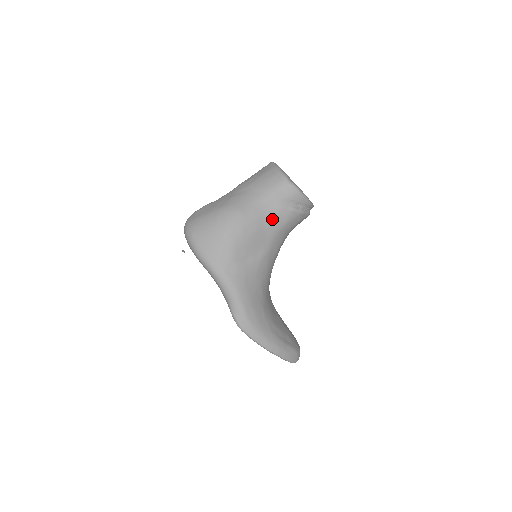
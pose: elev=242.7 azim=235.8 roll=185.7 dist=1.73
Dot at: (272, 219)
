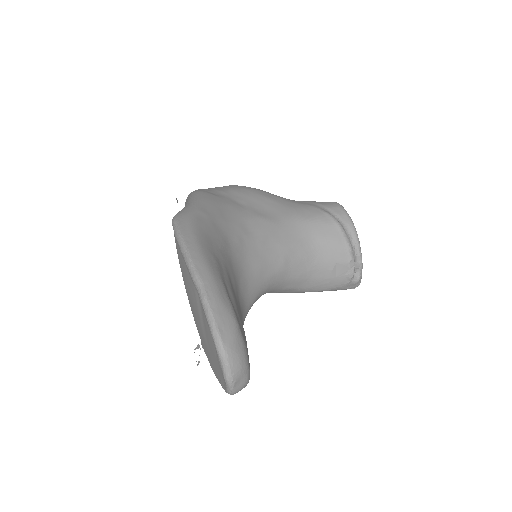
Dot at: (297, 207)
